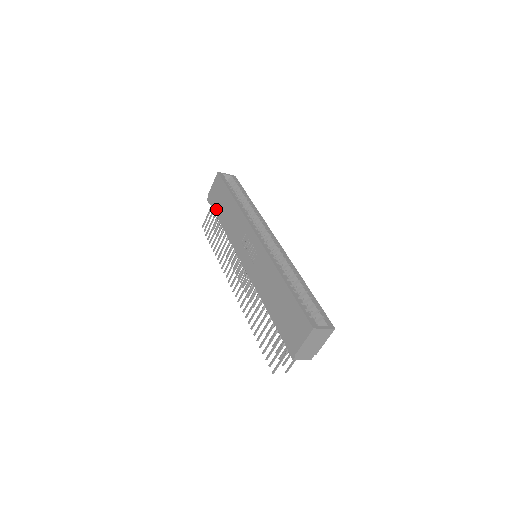
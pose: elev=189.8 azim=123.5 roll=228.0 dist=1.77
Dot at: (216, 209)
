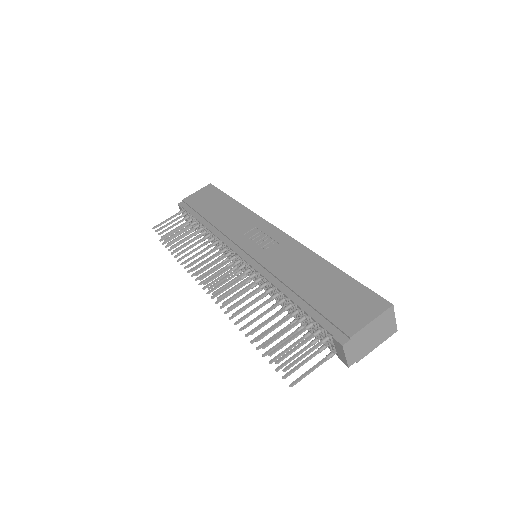
Dot at: (197, 209)
